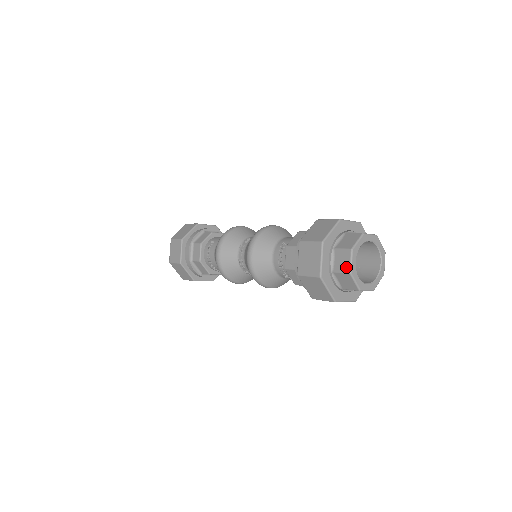
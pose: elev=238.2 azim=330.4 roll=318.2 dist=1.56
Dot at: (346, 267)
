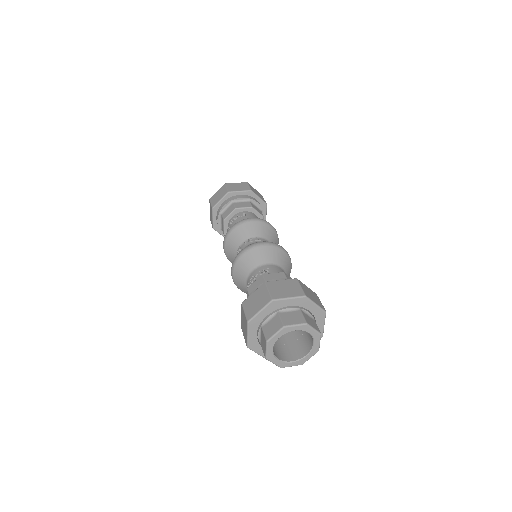
Dot at: (269, 334)
